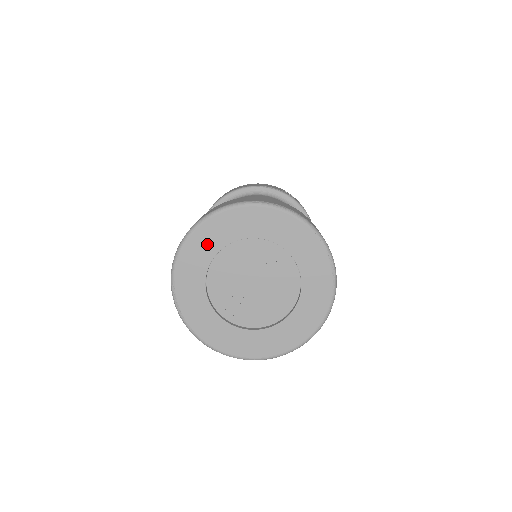
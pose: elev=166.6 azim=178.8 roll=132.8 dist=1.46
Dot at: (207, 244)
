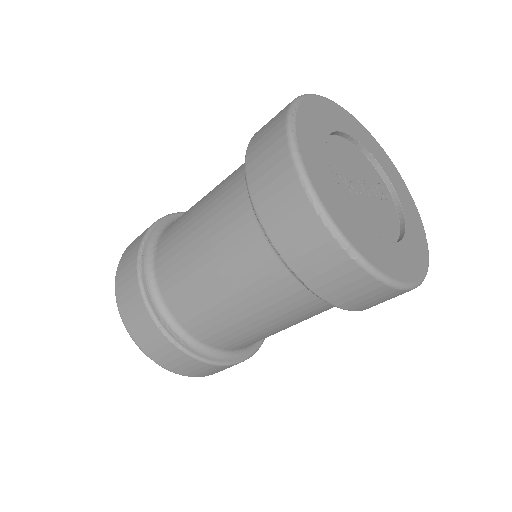
Dot at: (337, 118)
